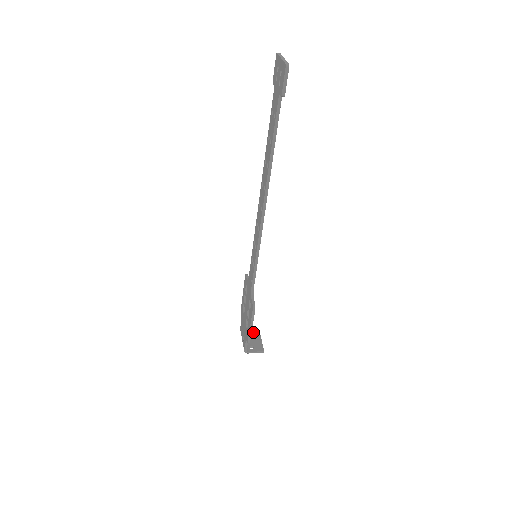
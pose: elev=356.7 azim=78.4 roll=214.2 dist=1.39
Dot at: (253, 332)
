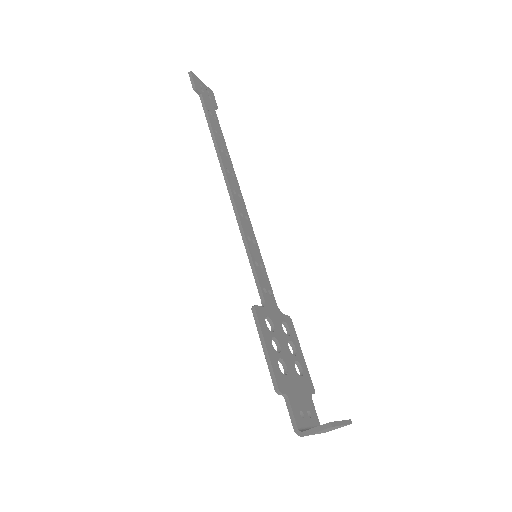
Dot at: occluded
